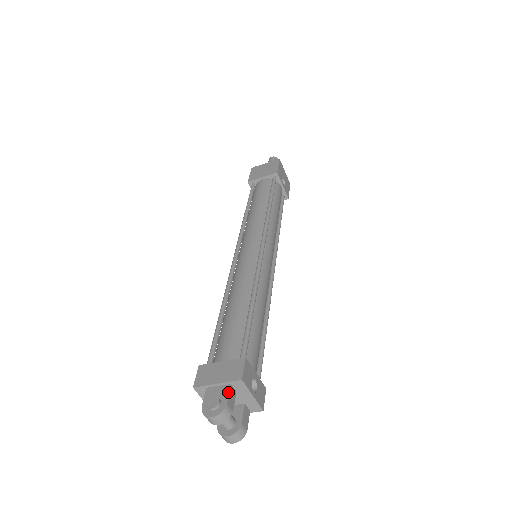
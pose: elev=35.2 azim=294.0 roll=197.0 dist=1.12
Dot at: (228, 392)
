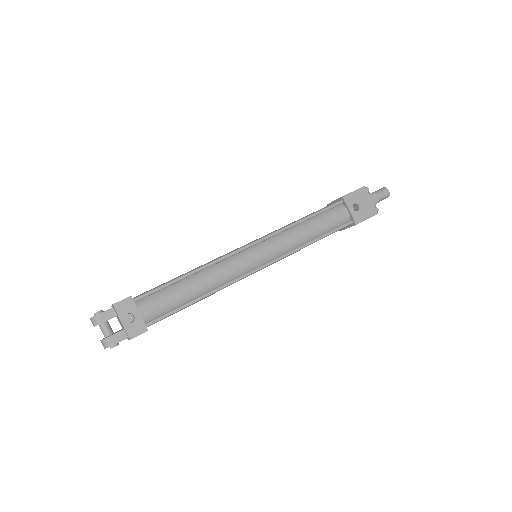
Dot at: (107, 310)
